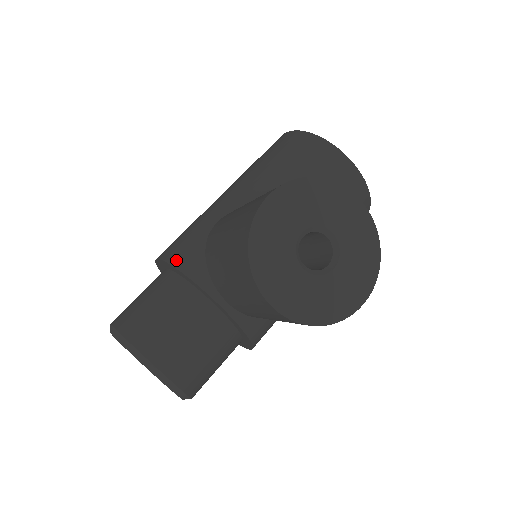
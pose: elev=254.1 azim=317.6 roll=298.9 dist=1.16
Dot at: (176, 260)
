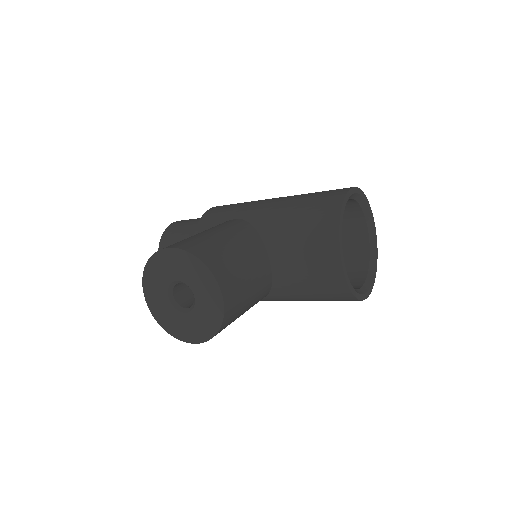
Dot at: (202, 221)
